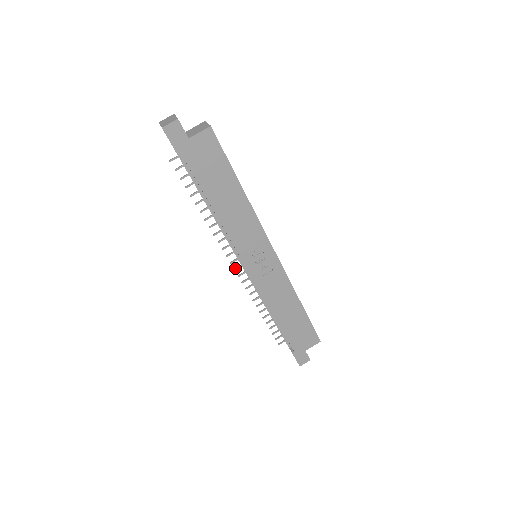
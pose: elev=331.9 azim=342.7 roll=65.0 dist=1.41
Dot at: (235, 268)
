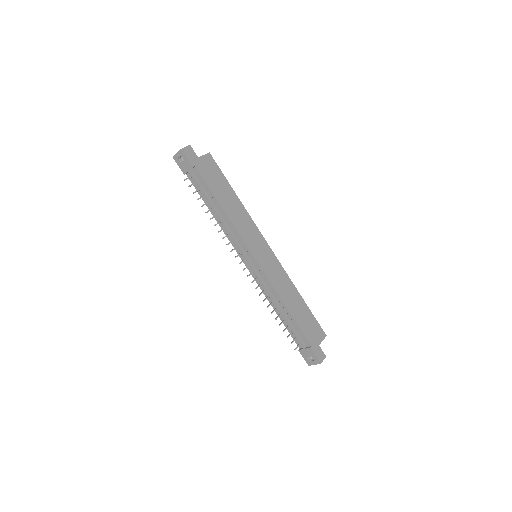
Dot at: (243, 269)
